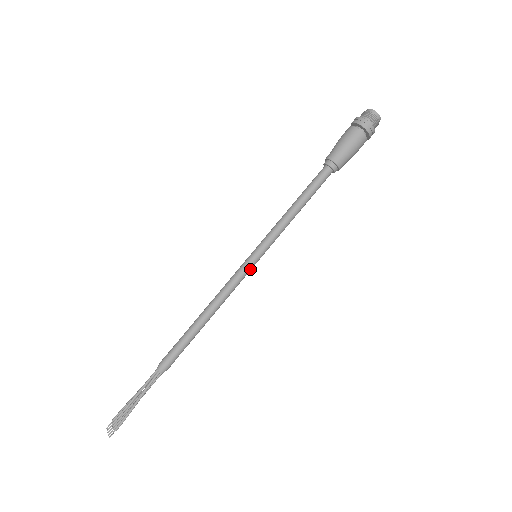
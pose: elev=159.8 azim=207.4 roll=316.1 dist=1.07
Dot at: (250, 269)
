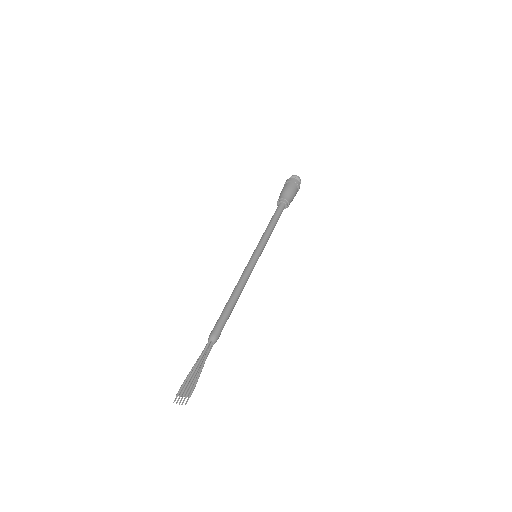
Dot at: occluded
